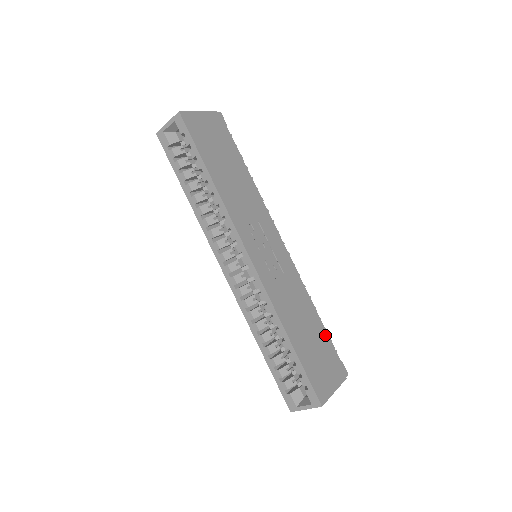
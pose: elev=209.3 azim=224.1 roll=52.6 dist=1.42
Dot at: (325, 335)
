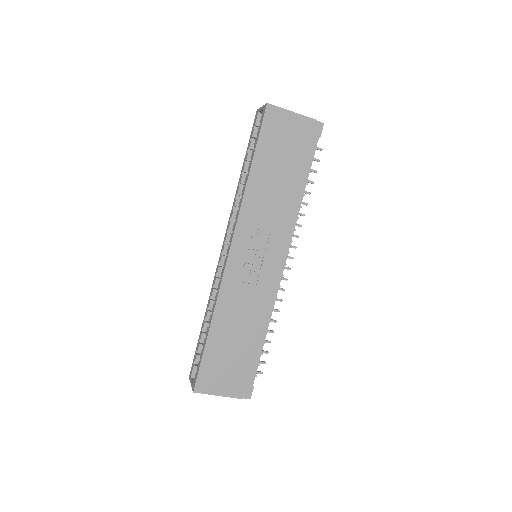
Dot at: (254, 356)
